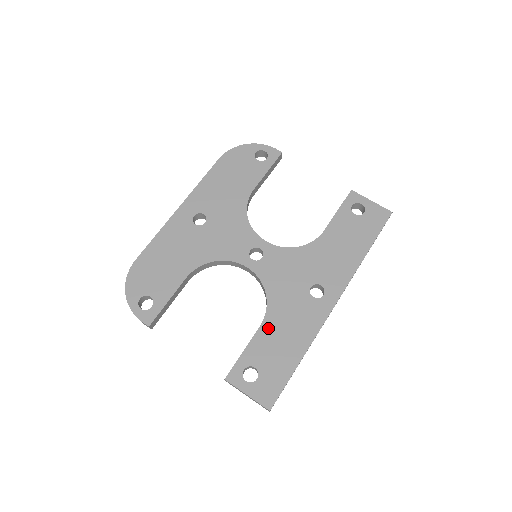
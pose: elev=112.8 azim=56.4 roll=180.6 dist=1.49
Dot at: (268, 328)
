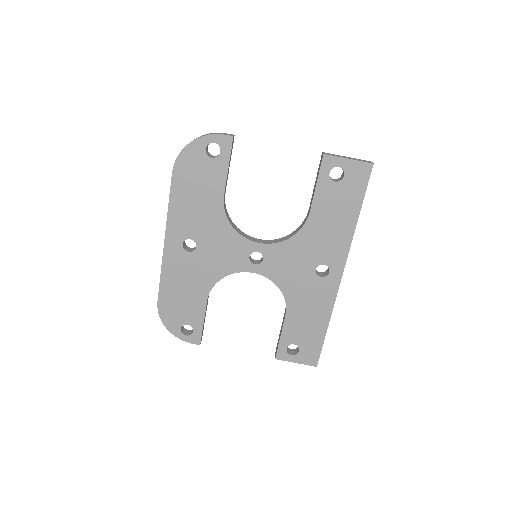
Dot at: (292, 314)
